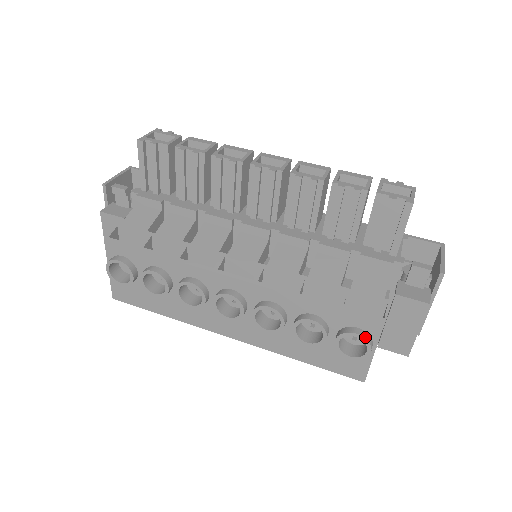
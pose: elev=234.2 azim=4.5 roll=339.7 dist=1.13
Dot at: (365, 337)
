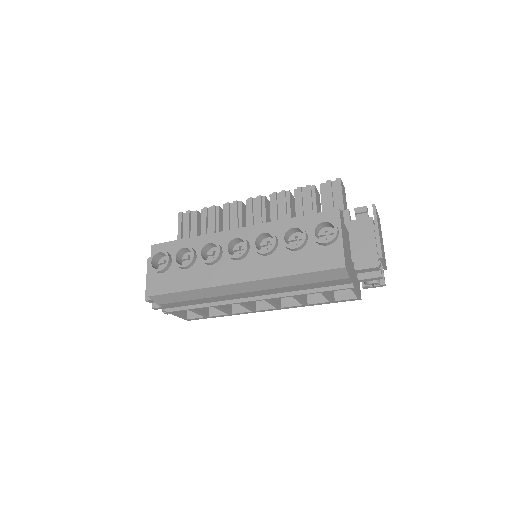
Dot at: (330, 220)
